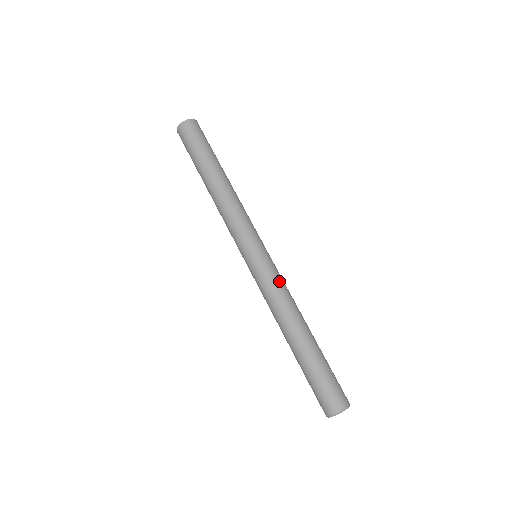
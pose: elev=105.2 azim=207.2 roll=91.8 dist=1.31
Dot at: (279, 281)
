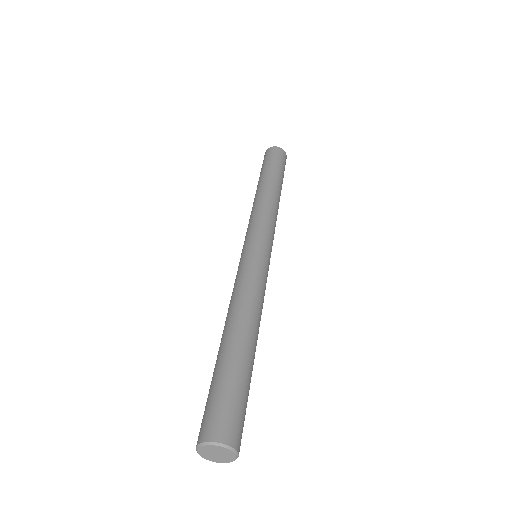
Dot at: (255, 276)
